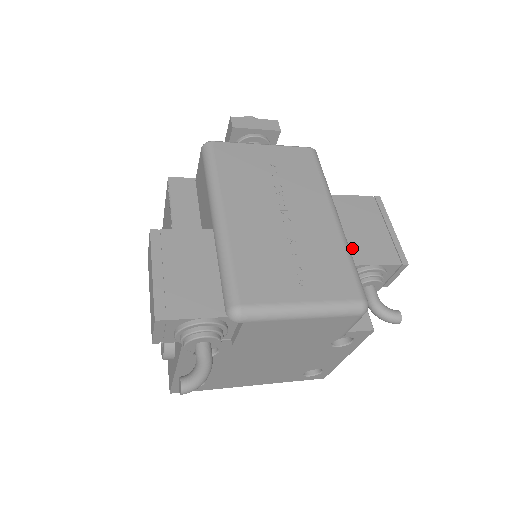
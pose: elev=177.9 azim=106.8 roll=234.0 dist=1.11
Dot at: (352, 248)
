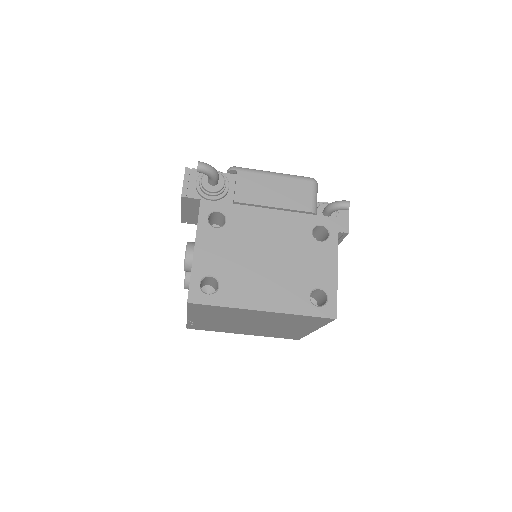
Dot at: occluded
